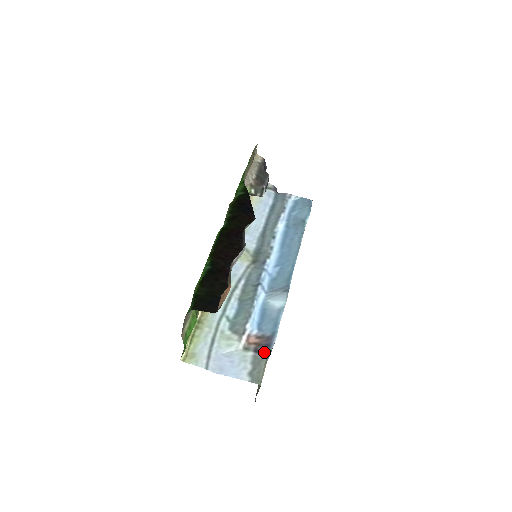
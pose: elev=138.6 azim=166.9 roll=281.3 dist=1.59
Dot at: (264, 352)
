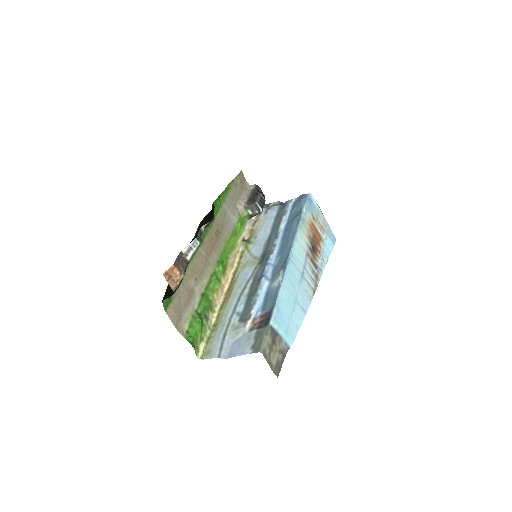
Dot at: (265, 325)
